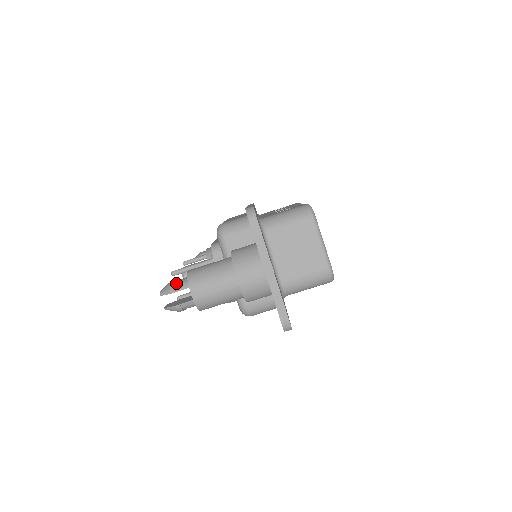
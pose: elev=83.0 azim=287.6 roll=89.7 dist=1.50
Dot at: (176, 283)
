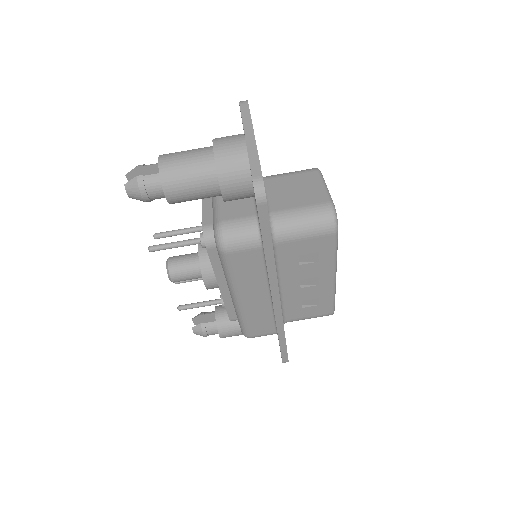
Dot at: occluded
